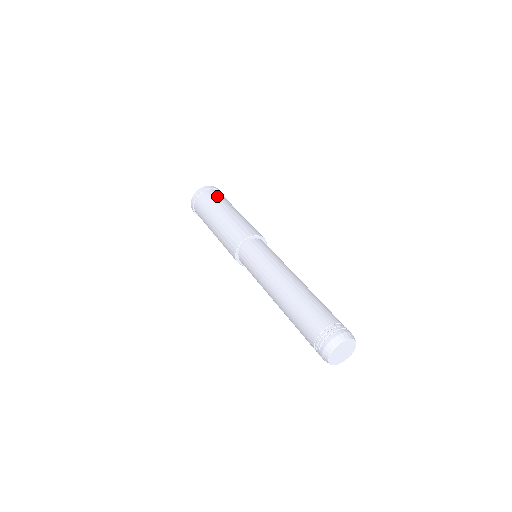
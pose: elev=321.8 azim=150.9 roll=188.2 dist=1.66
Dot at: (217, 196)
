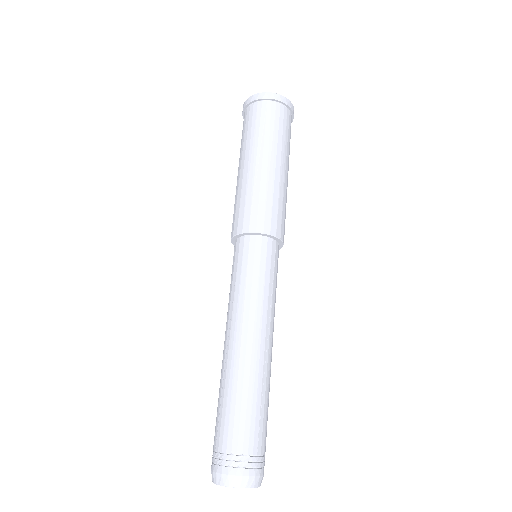
Dot at: (267, 121)
